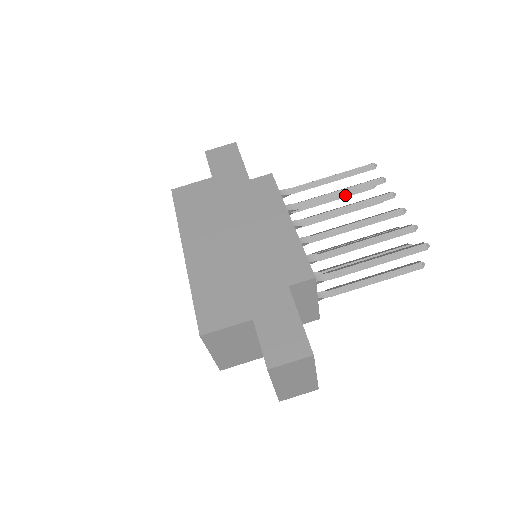
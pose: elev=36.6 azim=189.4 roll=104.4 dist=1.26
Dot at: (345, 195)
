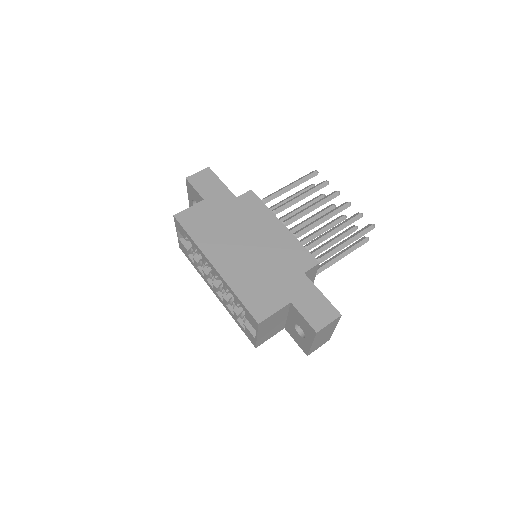
Dot at: occluded
